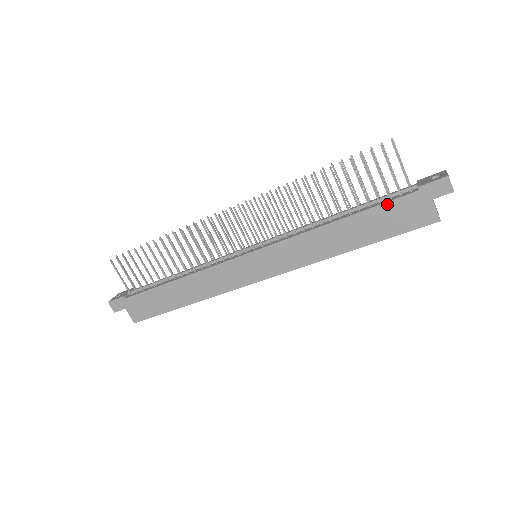
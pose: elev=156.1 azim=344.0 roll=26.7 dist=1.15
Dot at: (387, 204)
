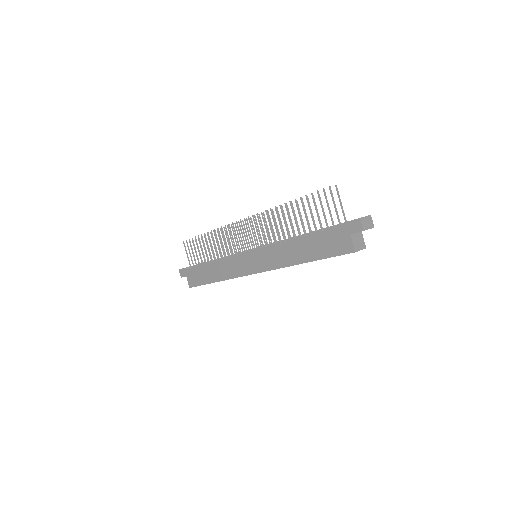
Dot at: (324, 232)
